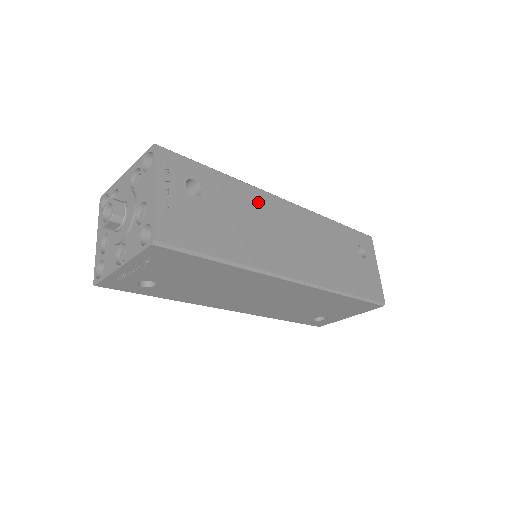
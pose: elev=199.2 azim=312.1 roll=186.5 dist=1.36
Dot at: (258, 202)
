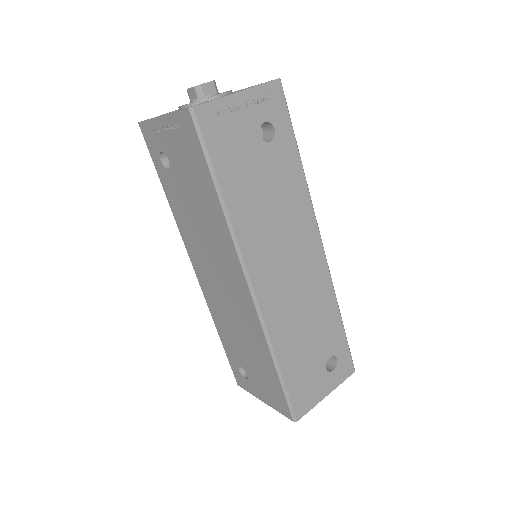
Dot at: (299, 210)
